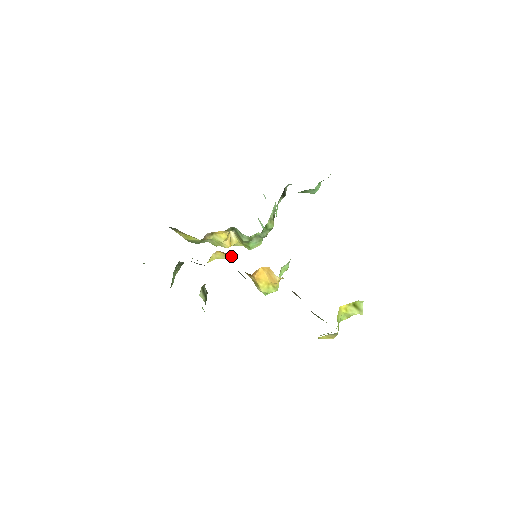
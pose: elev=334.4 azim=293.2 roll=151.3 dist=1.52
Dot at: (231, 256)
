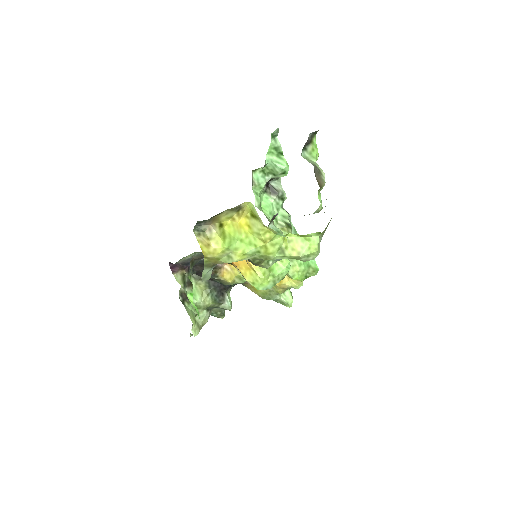
Dot at: occluded
